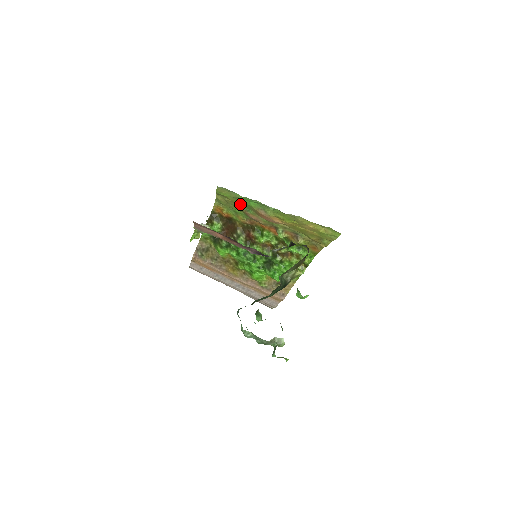
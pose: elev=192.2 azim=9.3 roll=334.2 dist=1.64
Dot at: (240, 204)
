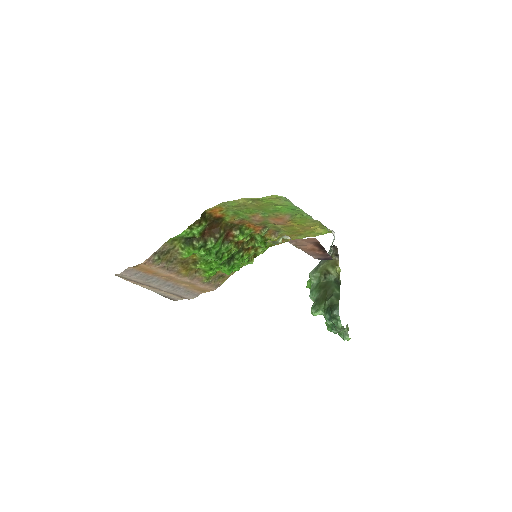
Dot at: (264, 208)
